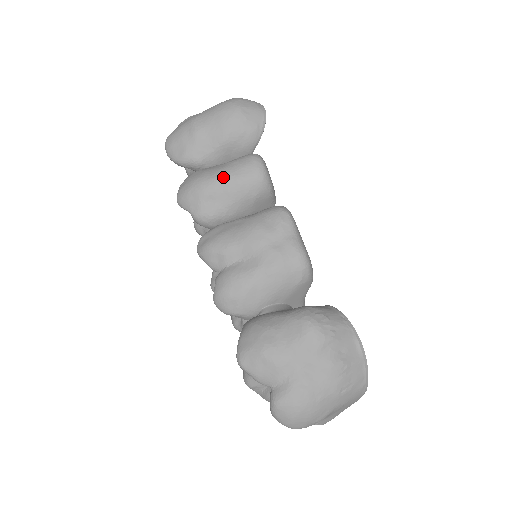
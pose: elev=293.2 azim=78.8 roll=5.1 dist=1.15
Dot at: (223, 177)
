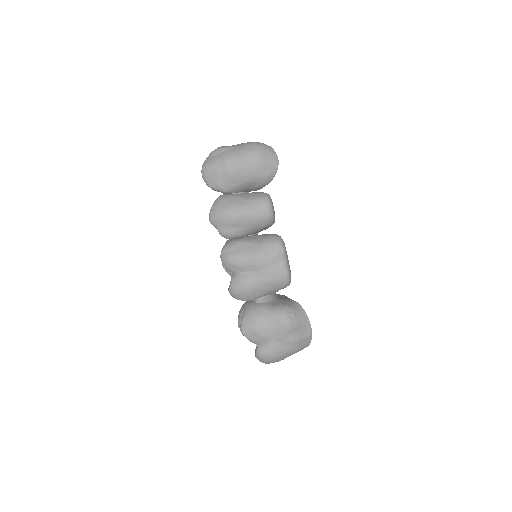
Dot at: (244, 214)
